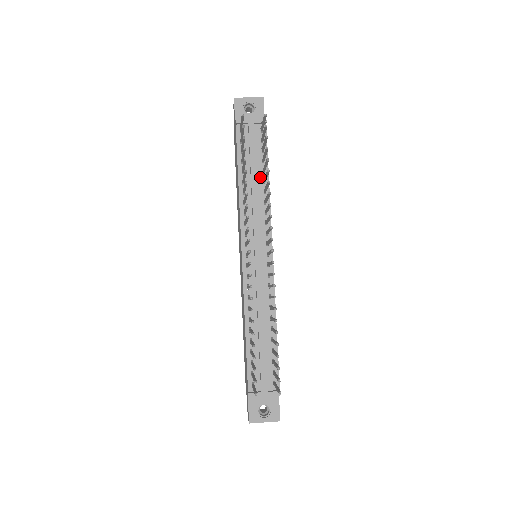
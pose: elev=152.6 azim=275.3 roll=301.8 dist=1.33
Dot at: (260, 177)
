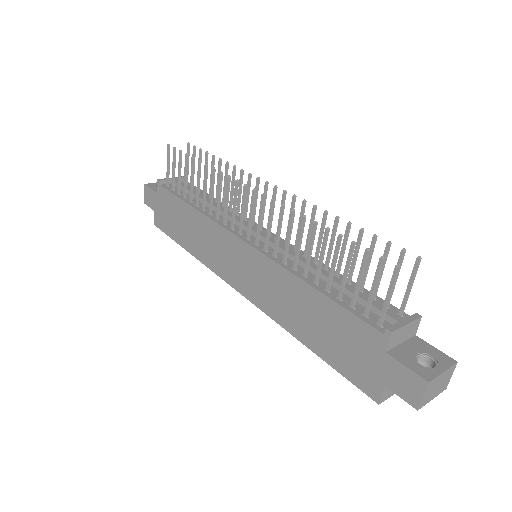
Dot at: occluded
